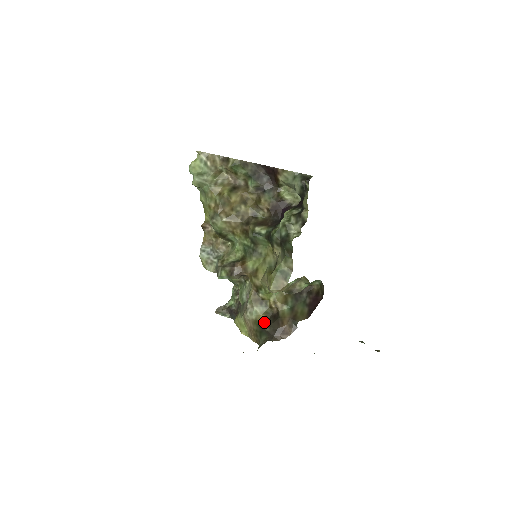
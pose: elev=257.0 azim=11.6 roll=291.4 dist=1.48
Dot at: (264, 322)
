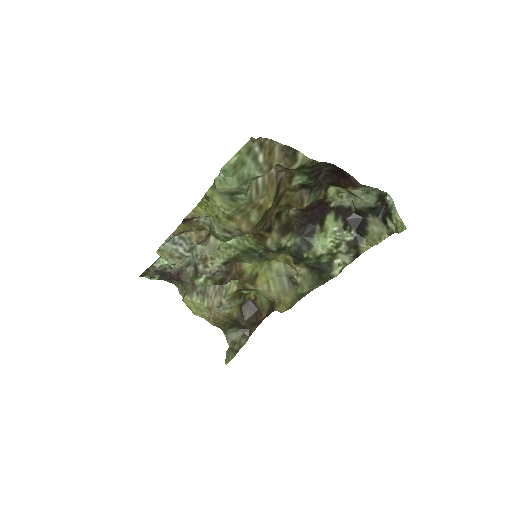
Dot at: (239, 316)
